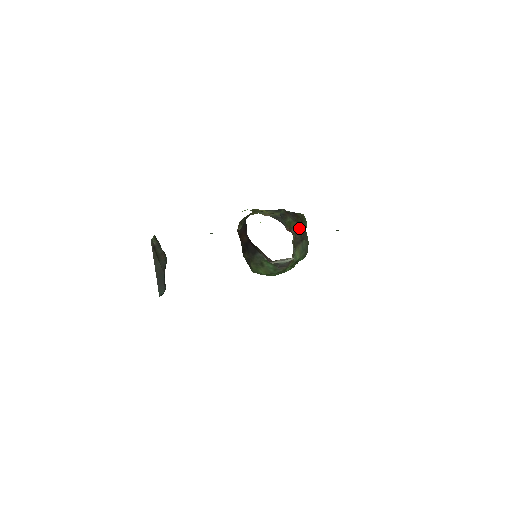
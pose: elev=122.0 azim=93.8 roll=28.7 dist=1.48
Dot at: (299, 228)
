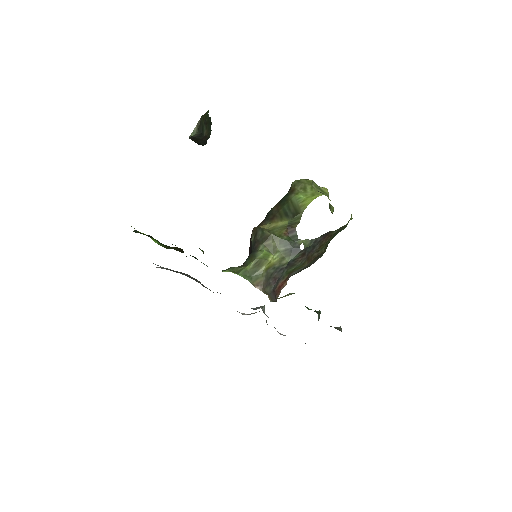
Dot at: (307, 266)
